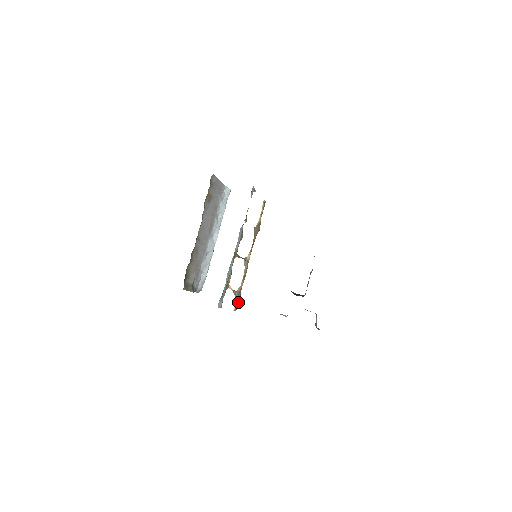
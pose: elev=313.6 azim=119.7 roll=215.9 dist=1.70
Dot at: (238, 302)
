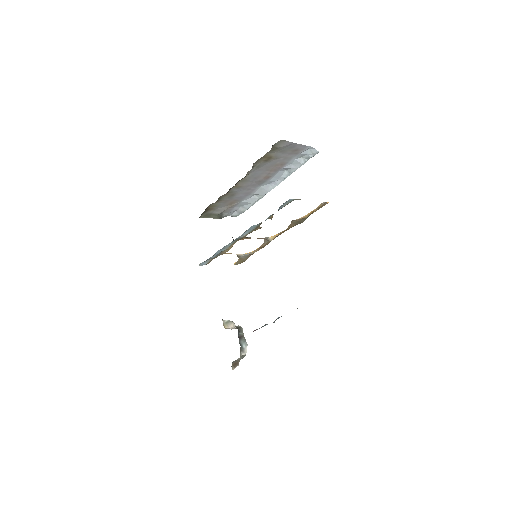
Dot at: (242, 261)
